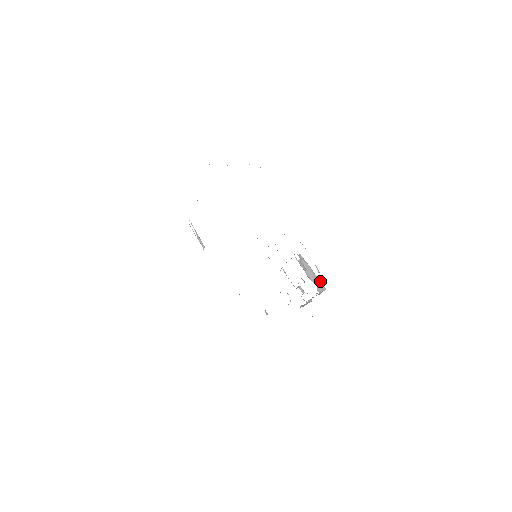
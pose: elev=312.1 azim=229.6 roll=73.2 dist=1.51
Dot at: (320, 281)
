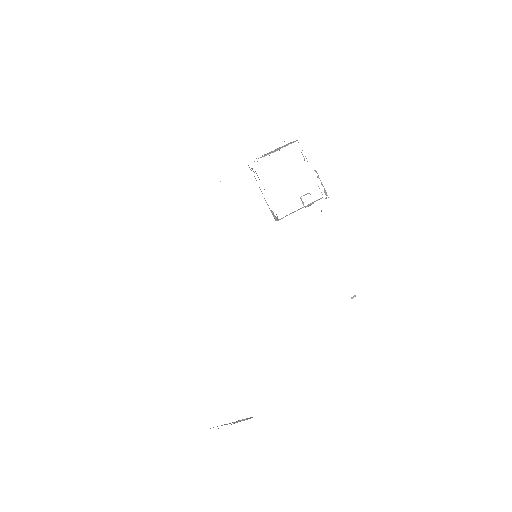
Dot at: (286, 145)
